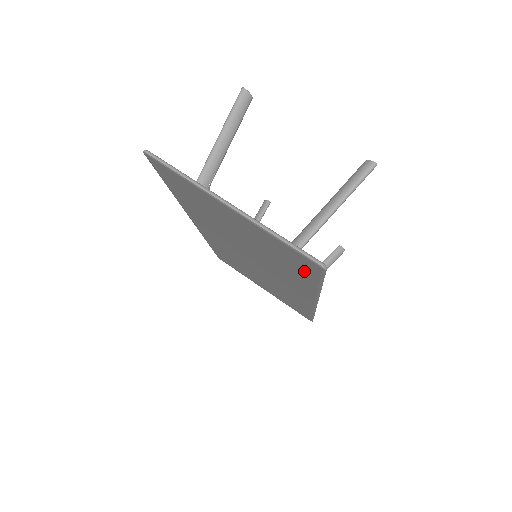
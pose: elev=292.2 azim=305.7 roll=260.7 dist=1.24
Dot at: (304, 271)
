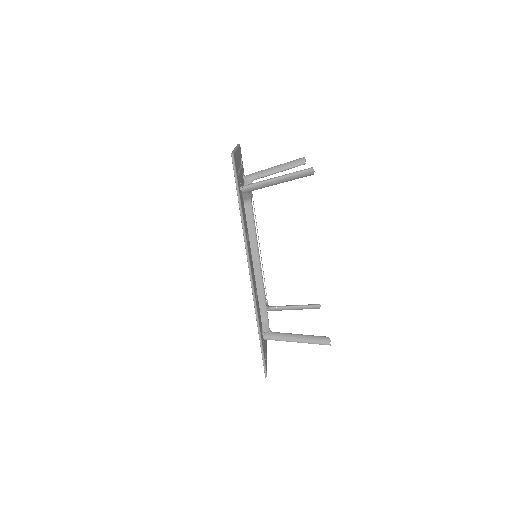
Dot at: occluded
